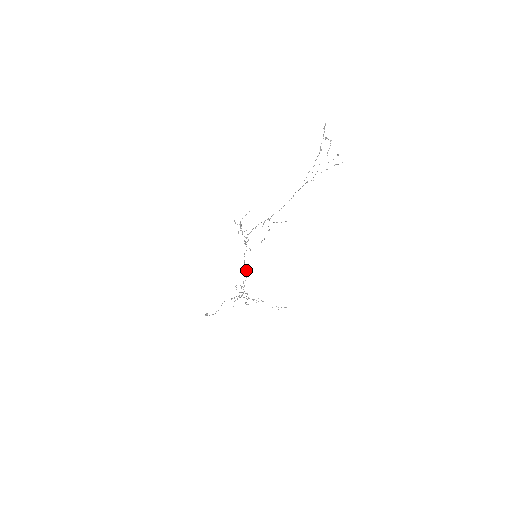
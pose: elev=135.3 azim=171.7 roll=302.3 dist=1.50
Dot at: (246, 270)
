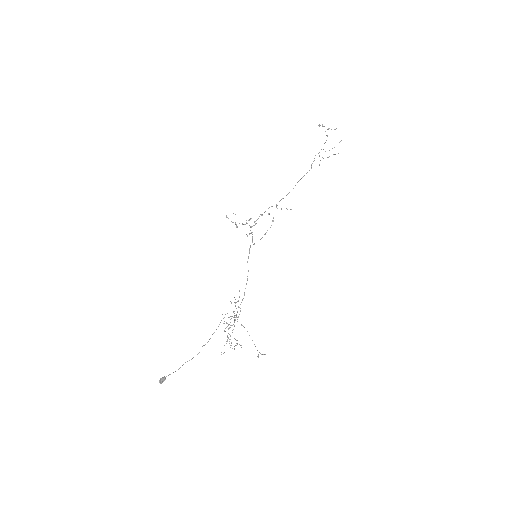
Dot at: occluded
